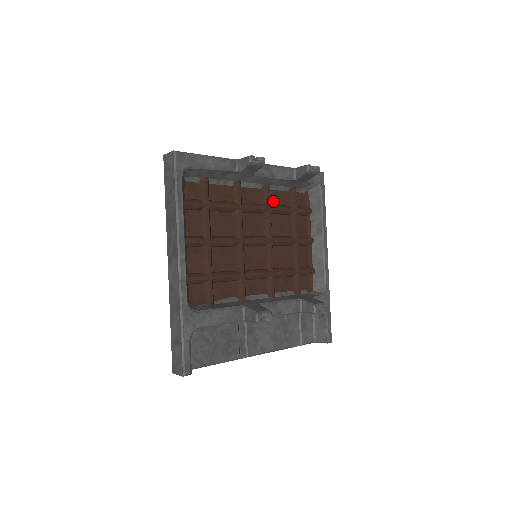
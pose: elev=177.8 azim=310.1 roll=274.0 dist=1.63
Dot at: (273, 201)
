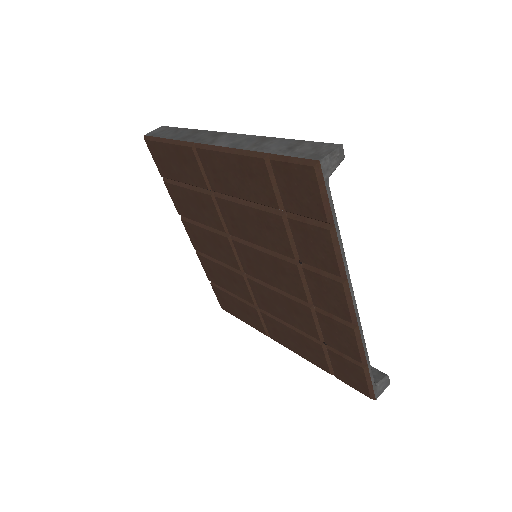
Dot at: occluded
